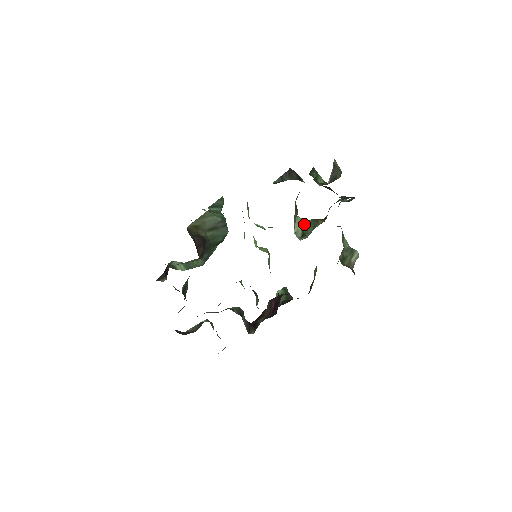
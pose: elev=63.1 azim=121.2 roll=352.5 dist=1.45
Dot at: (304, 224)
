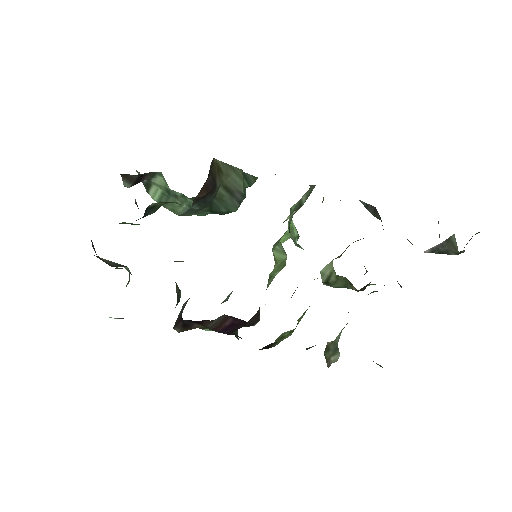
Dot at: (333, 274)
